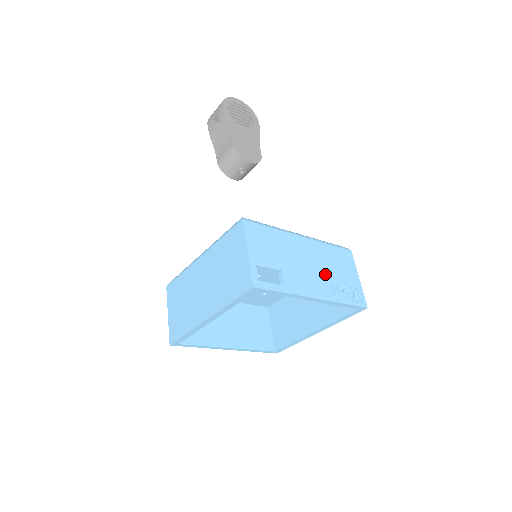
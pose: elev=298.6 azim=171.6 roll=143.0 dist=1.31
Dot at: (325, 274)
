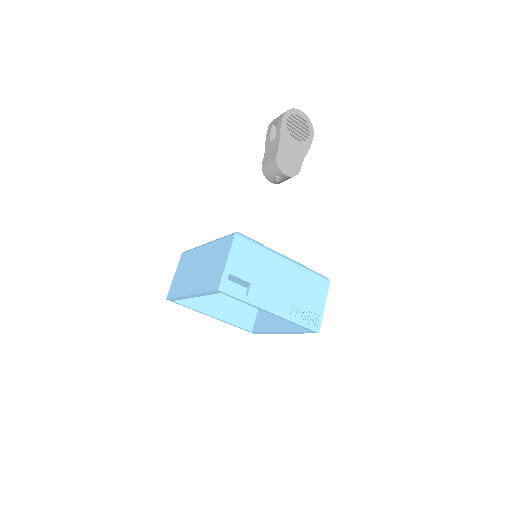
Dot at: (291, 295)
